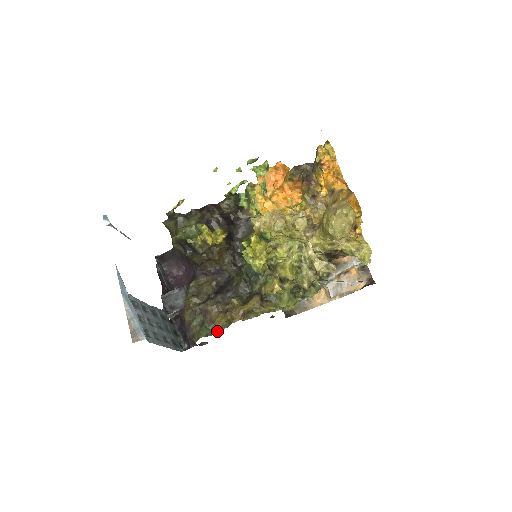
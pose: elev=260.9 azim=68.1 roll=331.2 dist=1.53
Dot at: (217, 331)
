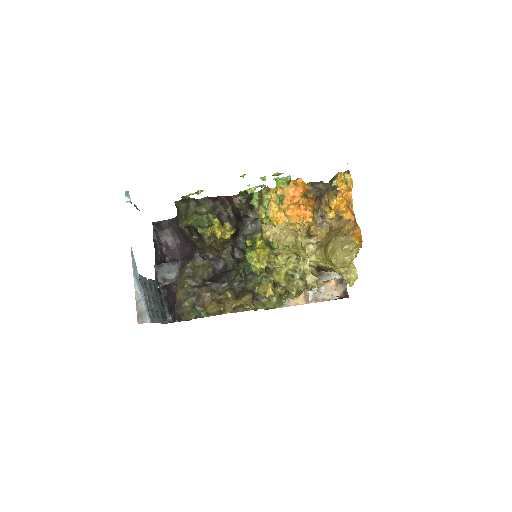
Dot at: (206, 315)
